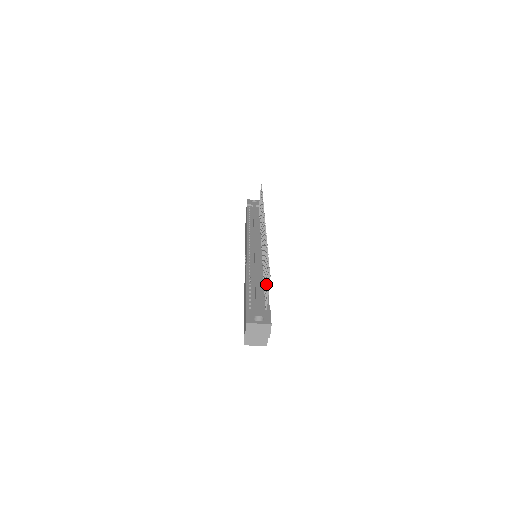
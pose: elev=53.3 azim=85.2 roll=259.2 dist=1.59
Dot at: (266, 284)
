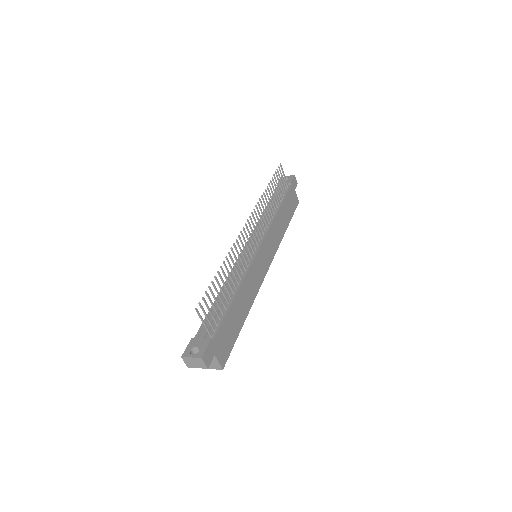
Dot at: (209, 311)
